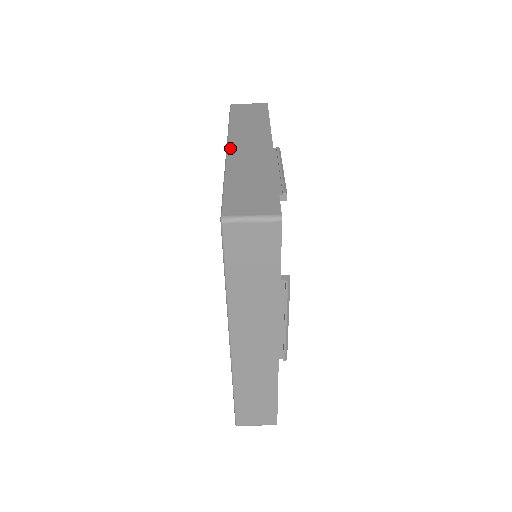
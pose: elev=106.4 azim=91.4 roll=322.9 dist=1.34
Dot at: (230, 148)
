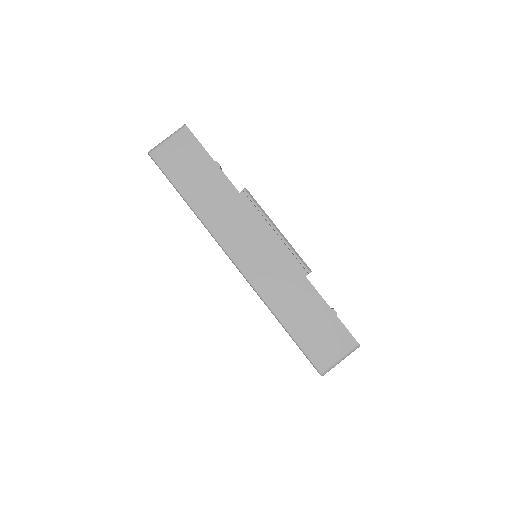
Dot at: (239, 264)
